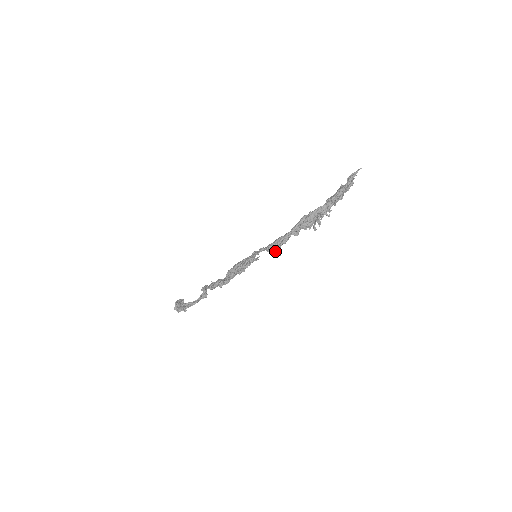
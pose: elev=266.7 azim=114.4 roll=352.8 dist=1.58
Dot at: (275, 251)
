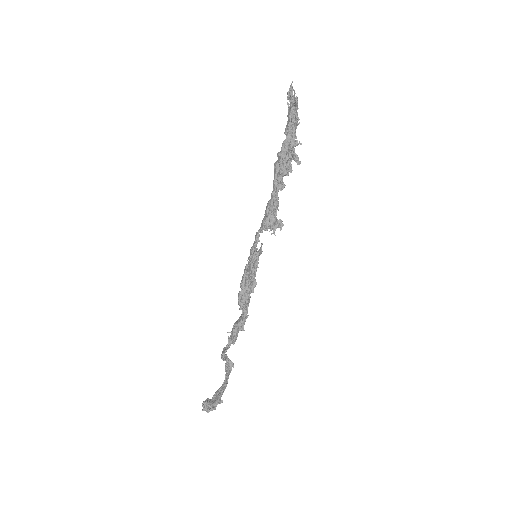
Dot at: (274, 223)
